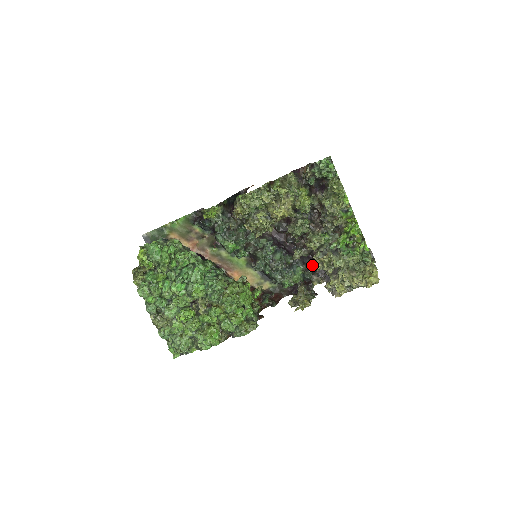
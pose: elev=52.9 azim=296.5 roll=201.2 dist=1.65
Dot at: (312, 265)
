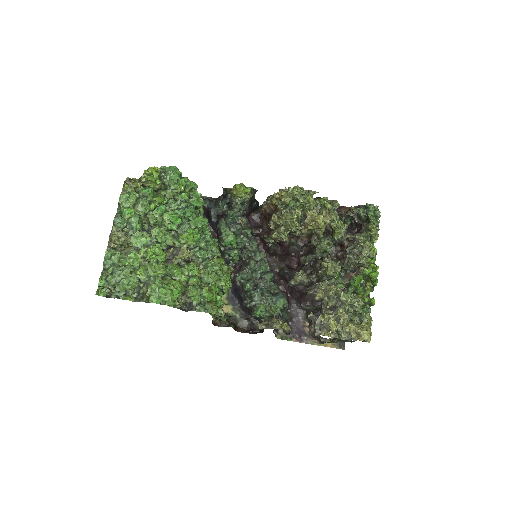
Dot at: (313, 291)
